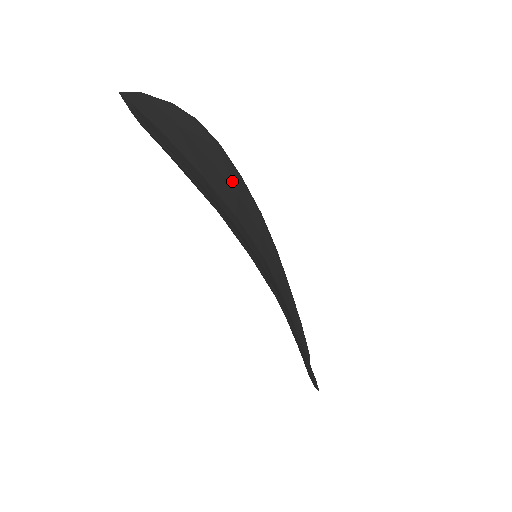
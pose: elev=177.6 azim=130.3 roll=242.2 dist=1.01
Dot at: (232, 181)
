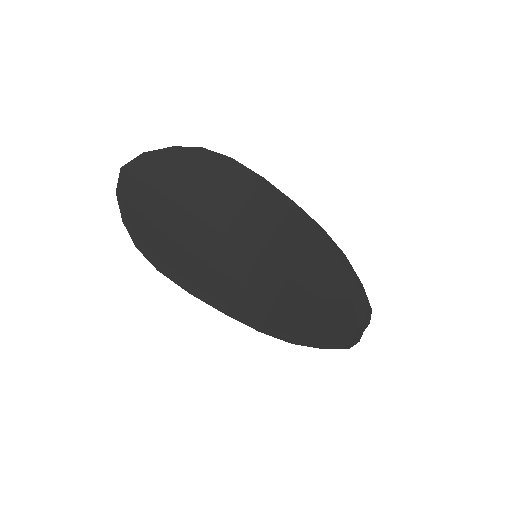
Dot at: (239, 194)
